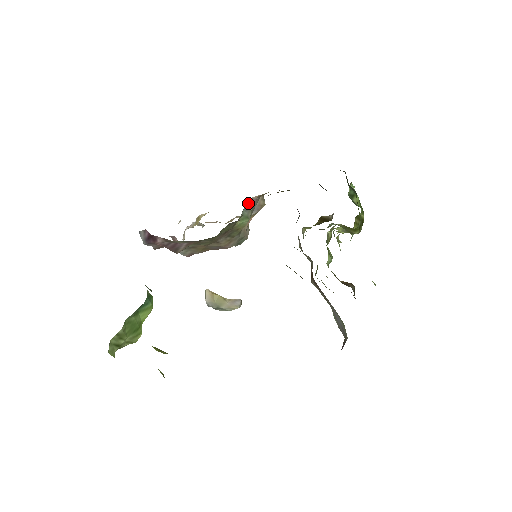
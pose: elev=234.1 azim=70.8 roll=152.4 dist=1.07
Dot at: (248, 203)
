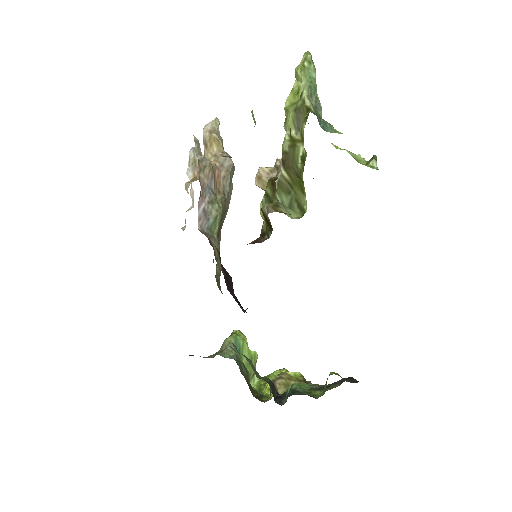
Dot at: (202, 214)
